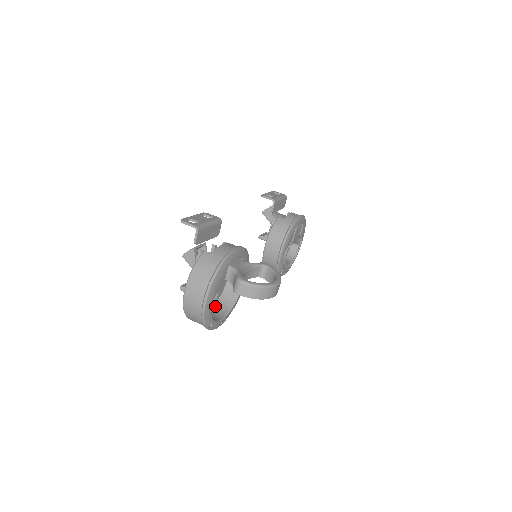
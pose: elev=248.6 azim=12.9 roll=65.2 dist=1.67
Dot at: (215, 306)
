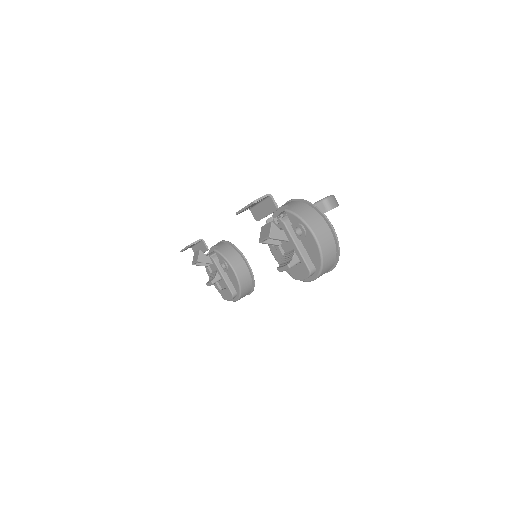
Dot at: occluded
